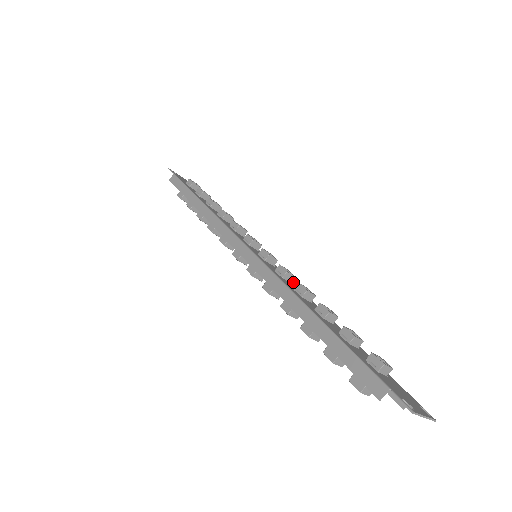
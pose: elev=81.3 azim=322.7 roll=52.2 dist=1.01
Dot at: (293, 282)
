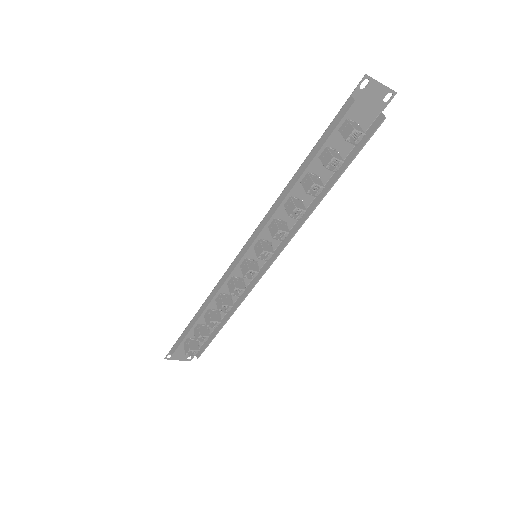
Dot at: (289, 230)
